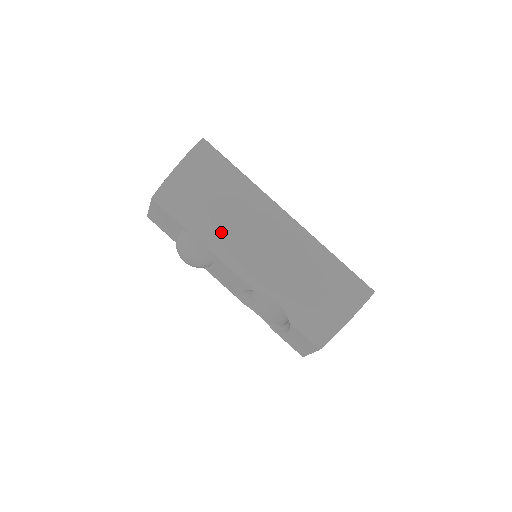
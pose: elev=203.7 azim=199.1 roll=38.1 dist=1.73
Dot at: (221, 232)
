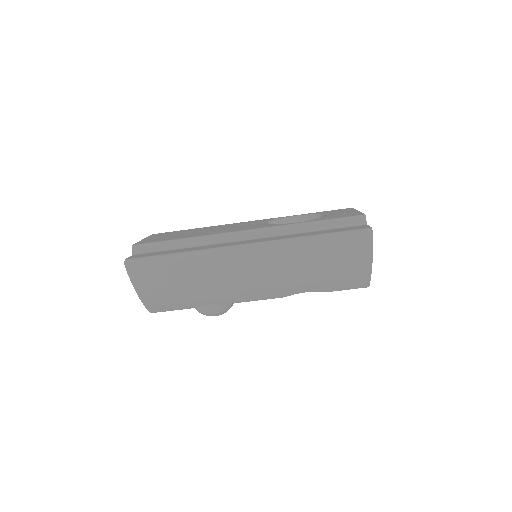
Dot at: (217, 296)
